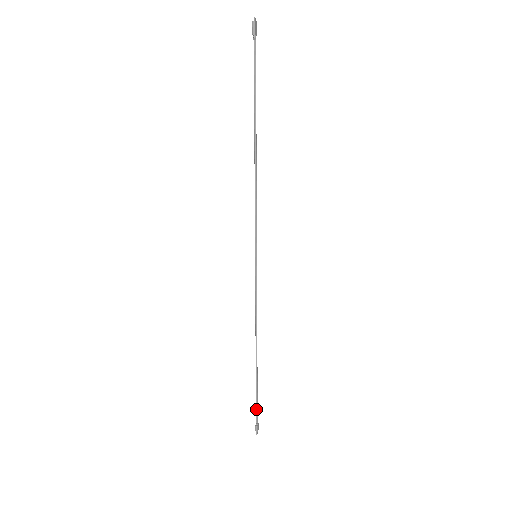
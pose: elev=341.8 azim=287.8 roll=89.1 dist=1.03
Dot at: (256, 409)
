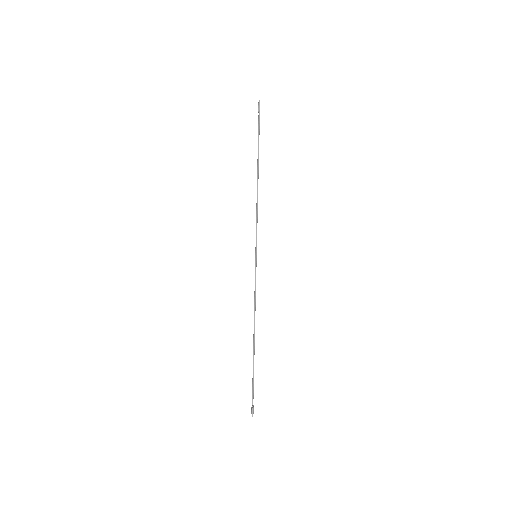
Dot at: (253, 391)
